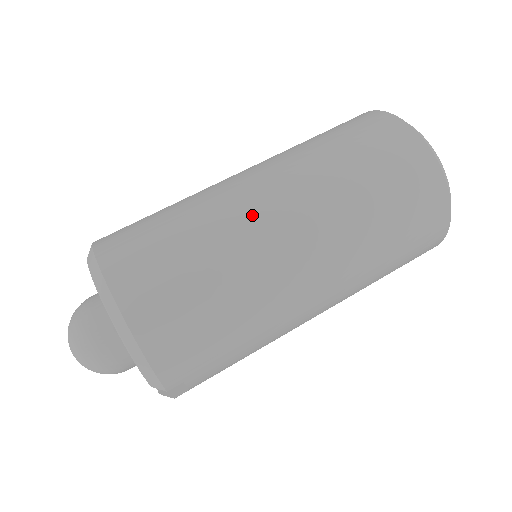
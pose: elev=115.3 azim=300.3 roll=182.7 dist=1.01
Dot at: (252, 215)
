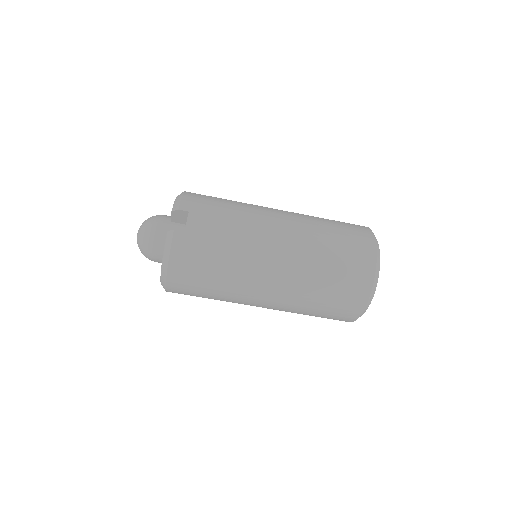
Dot at: (248, 304)
